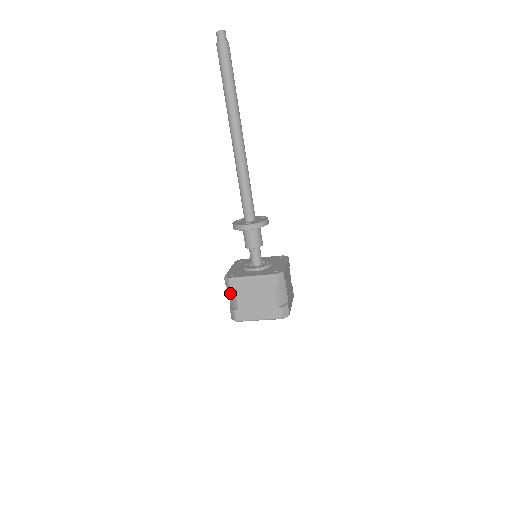
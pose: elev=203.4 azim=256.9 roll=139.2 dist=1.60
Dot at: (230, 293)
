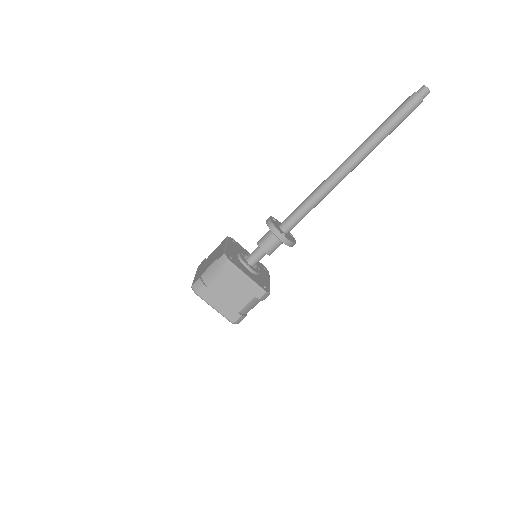
Dot at: (214, 268)
